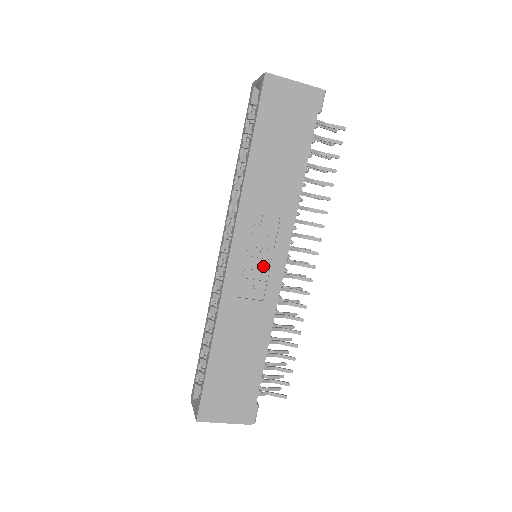
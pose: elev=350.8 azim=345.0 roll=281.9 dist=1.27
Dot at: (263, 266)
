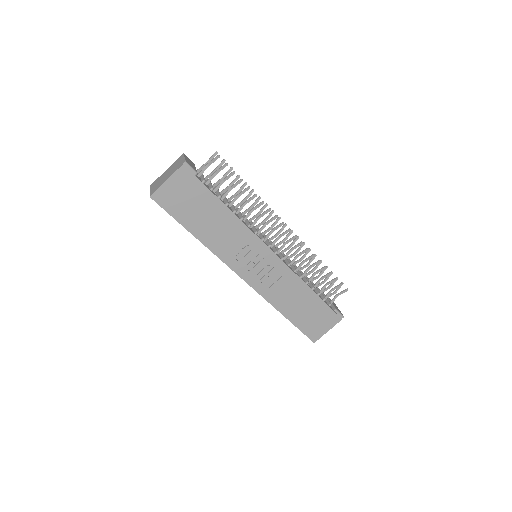
Dot at: (263, 264)
